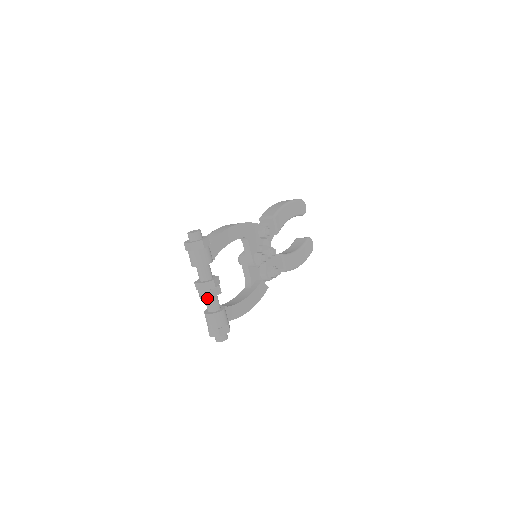
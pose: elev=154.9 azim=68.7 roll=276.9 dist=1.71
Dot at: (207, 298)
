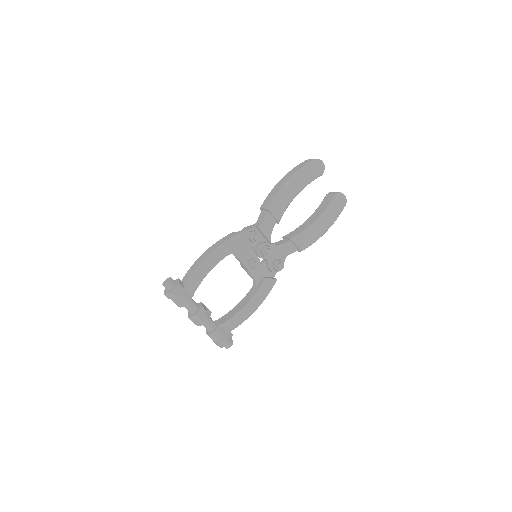
Dot at: occluded
